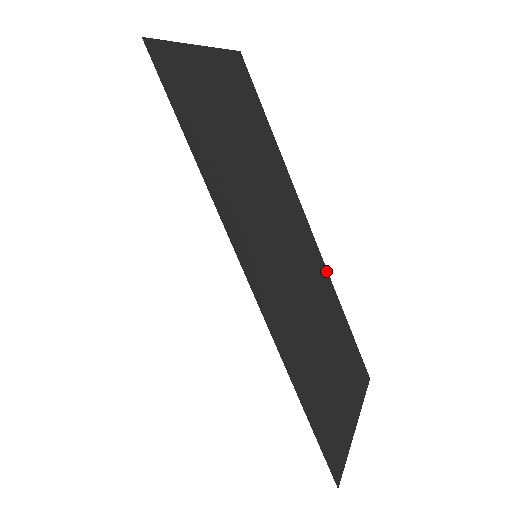
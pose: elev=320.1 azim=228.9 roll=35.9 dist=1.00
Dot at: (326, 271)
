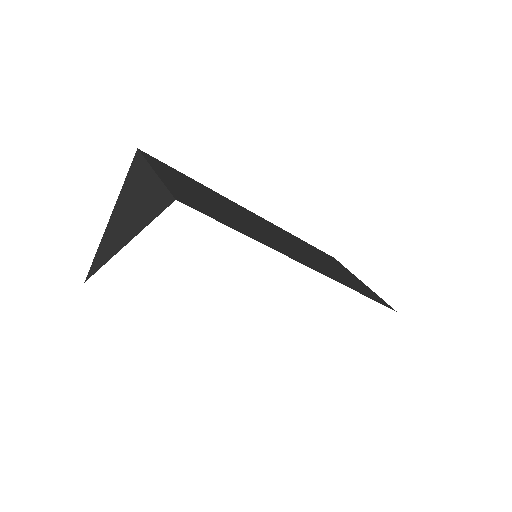
Dot at: (279, 228)
